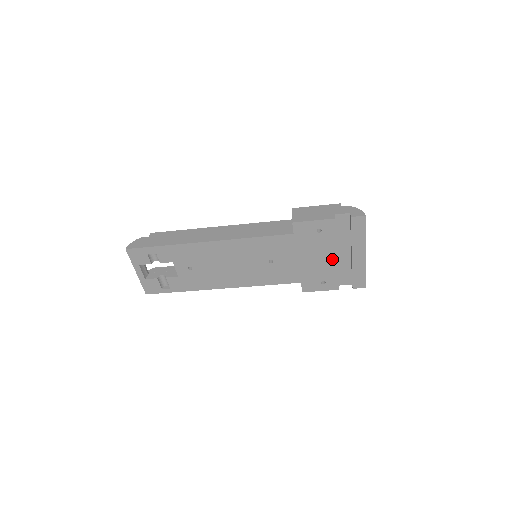
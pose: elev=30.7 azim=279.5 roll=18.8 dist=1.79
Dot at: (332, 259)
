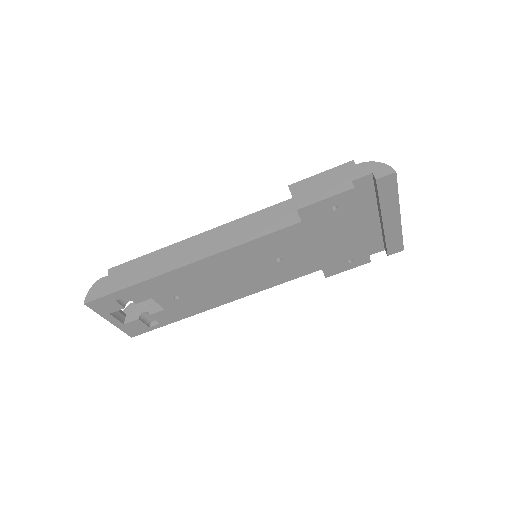
Dot at: (357, 234)
